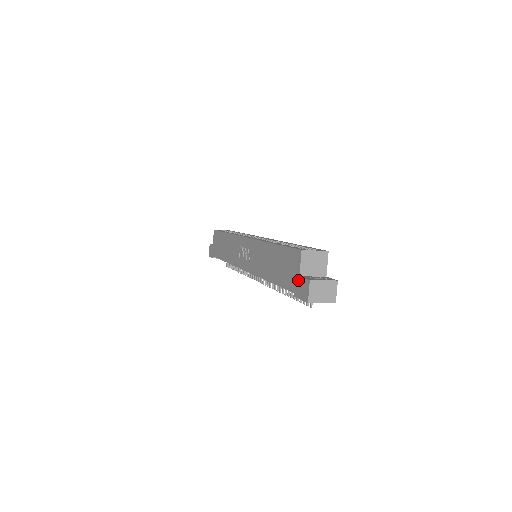
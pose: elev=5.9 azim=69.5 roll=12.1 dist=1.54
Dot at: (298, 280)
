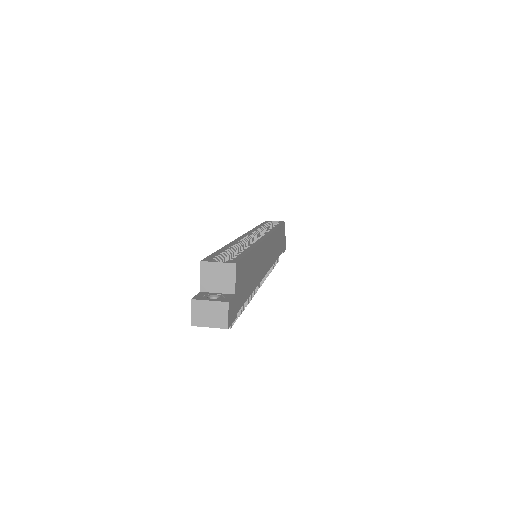
Dot at: occluded
